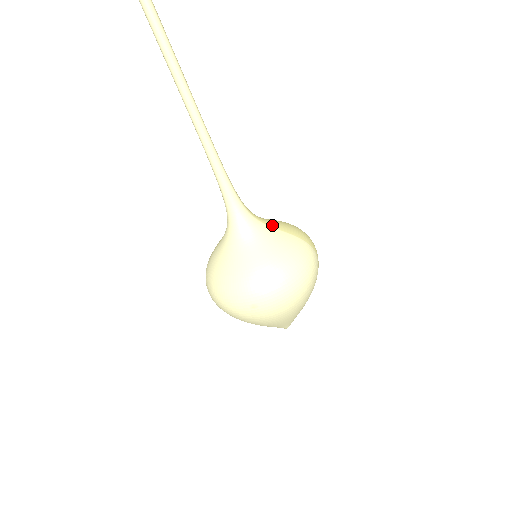
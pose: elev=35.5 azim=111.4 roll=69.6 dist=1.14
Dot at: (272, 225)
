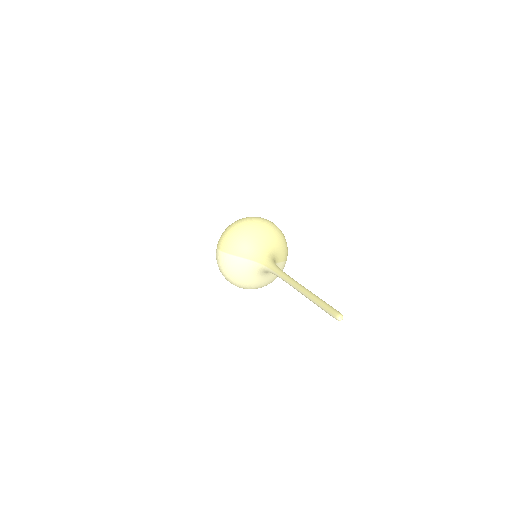
Dot at: (279, 261)
